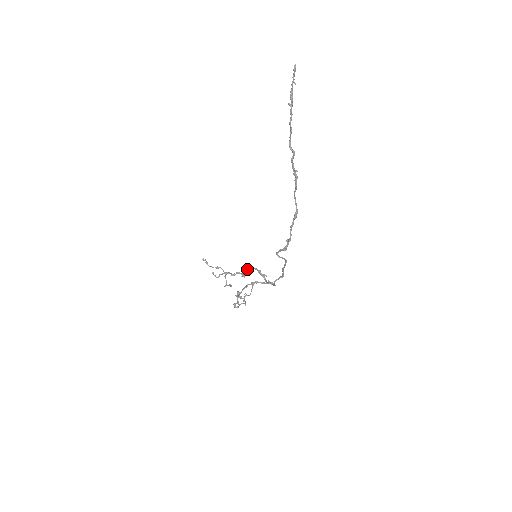
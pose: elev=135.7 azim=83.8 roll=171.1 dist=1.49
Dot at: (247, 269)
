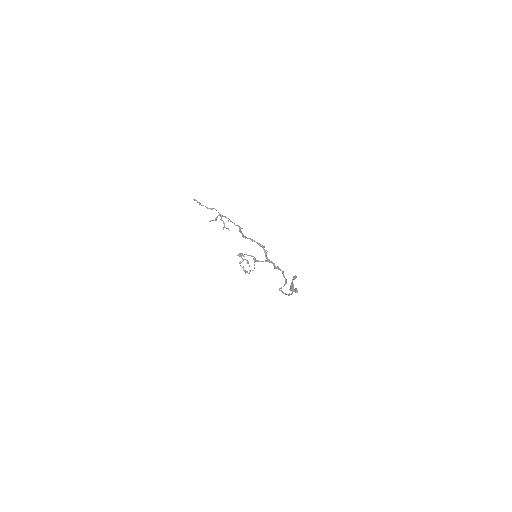
Dot at: (245, 237)
